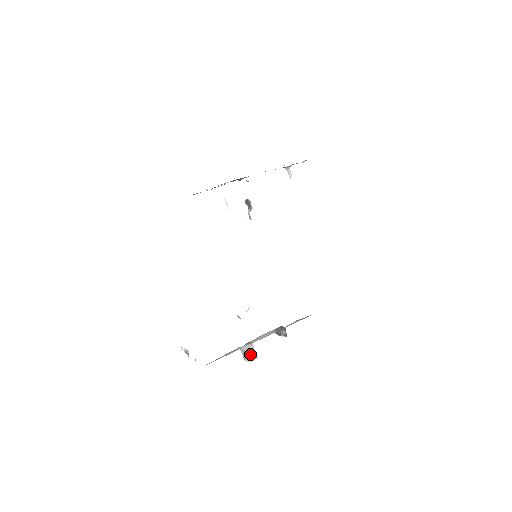
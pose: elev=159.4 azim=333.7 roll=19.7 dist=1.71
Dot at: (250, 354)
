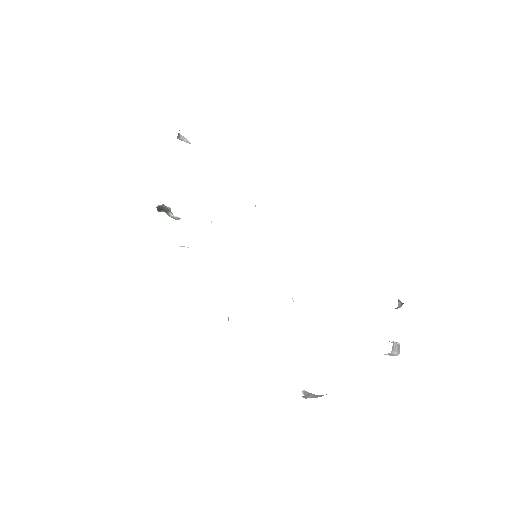
Dot at: (397, 349)
